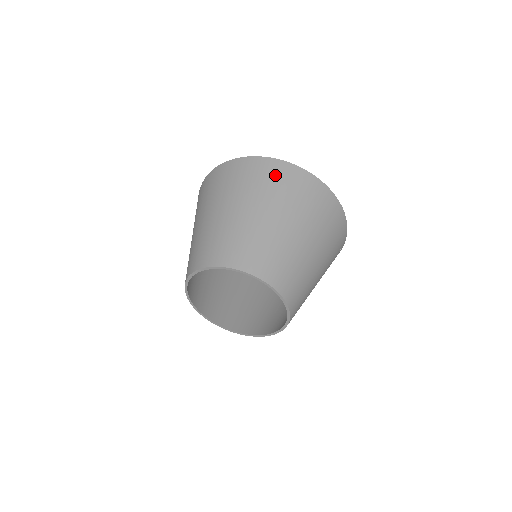
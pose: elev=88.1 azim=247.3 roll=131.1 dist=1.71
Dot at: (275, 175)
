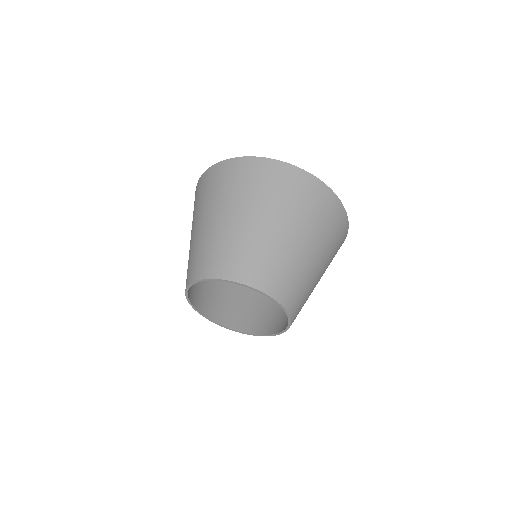
Dot at: (327, 208)
